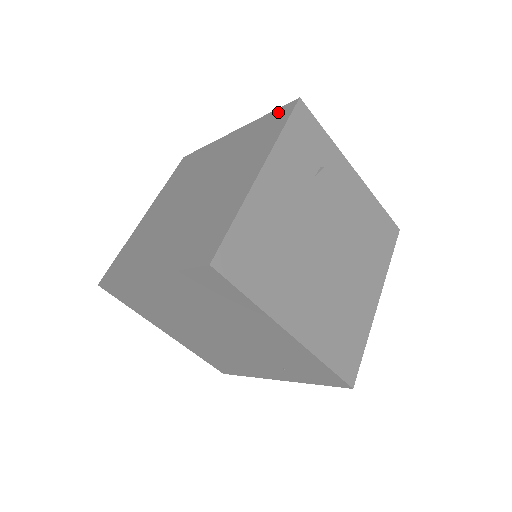
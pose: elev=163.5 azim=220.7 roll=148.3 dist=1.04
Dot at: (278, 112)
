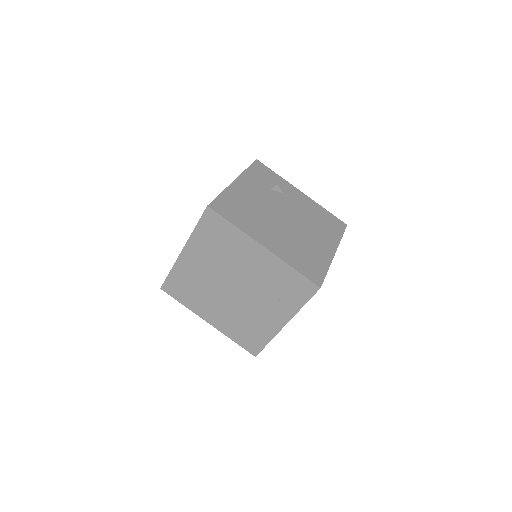
Dot at: occluded
